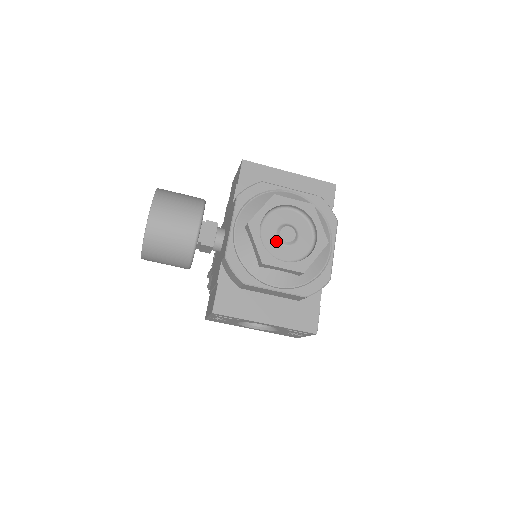
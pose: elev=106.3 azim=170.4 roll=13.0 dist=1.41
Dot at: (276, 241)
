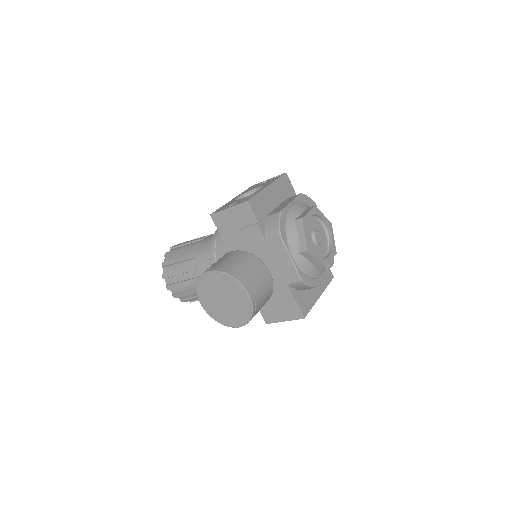
Dot at: (316, 247)
